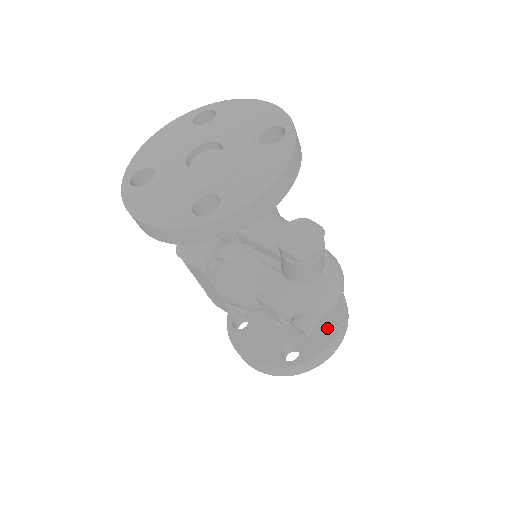
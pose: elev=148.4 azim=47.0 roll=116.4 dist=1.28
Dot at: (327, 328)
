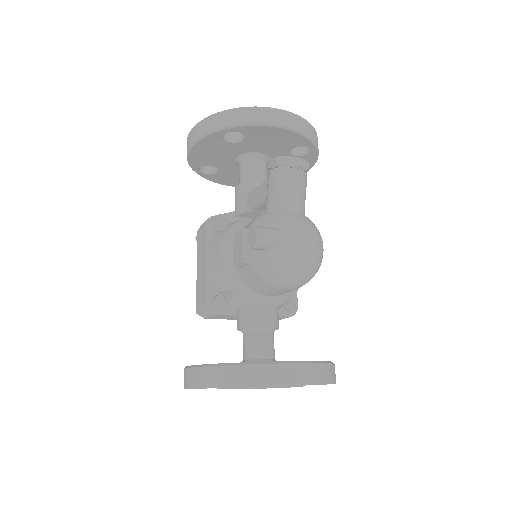
Dot at: occluded
